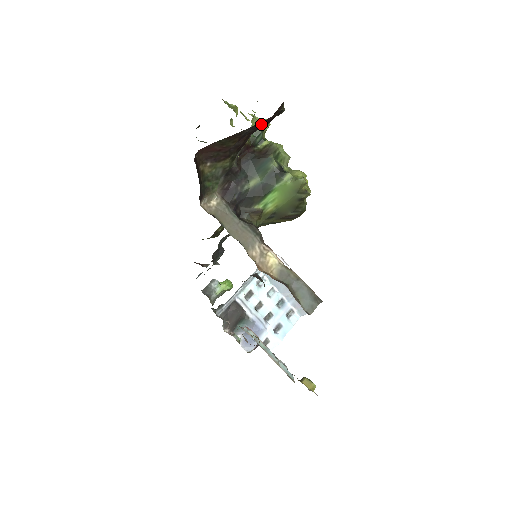
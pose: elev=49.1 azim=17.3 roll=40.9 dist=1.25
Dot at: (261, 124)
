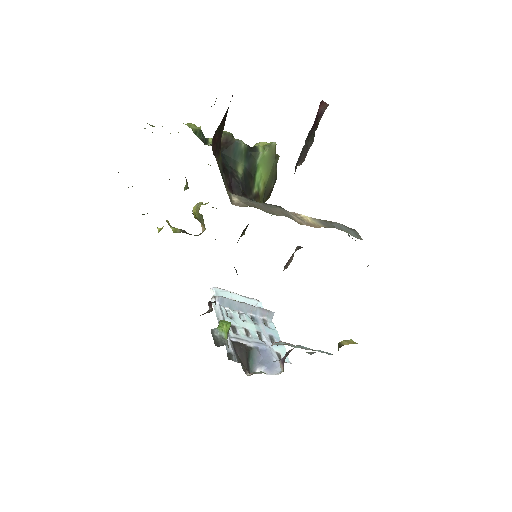
Dot at: occluded
